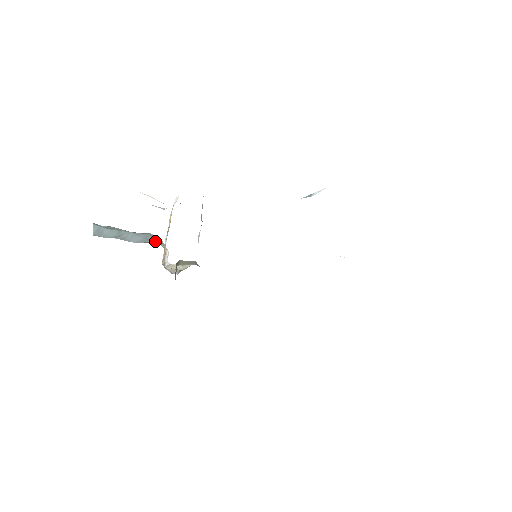
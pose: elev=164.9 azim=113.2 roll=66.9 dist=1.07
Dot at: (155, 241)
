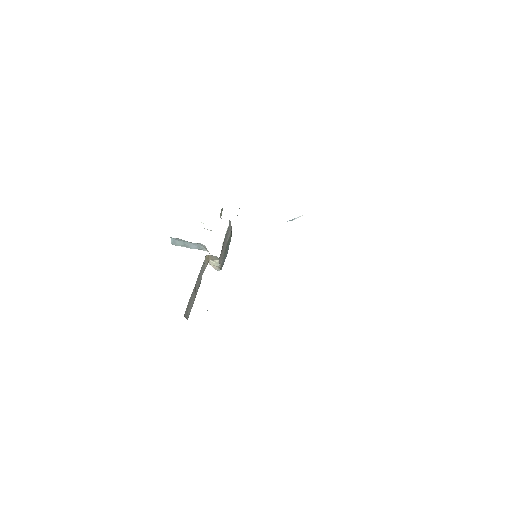
Dot at: (204, 249)
